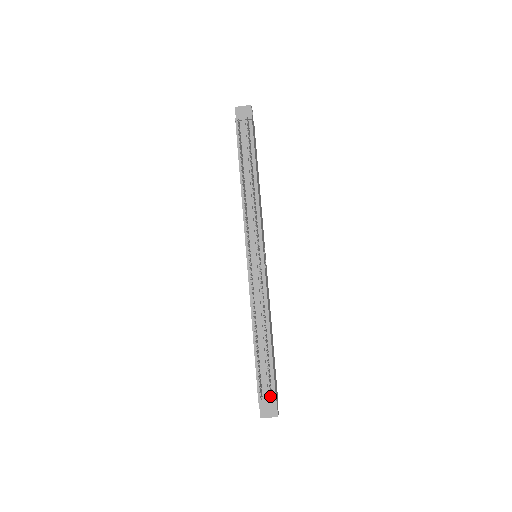
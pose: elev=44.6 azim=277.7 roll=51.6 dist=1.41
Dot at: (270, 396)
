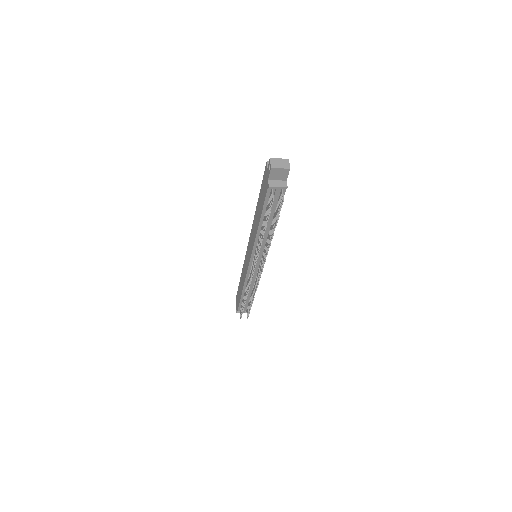
Dot at: (247, 317)
